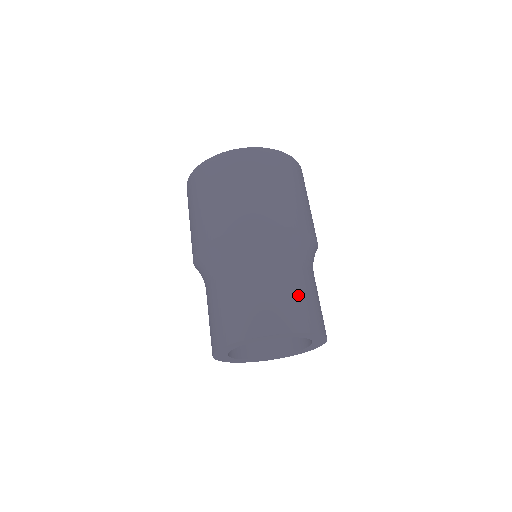
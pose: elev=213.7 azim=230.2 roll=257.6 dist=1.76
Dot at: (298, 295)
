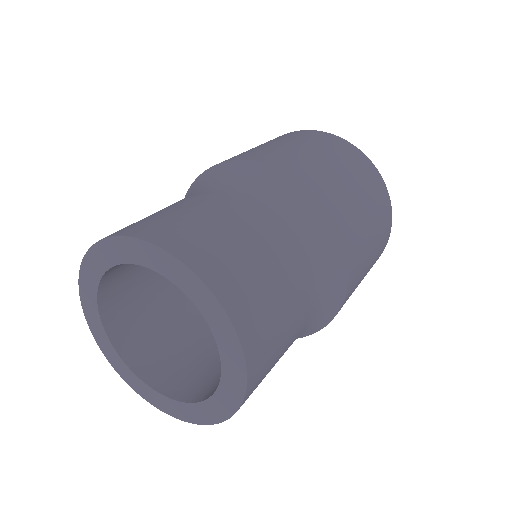
Dot at: (218, 225)
